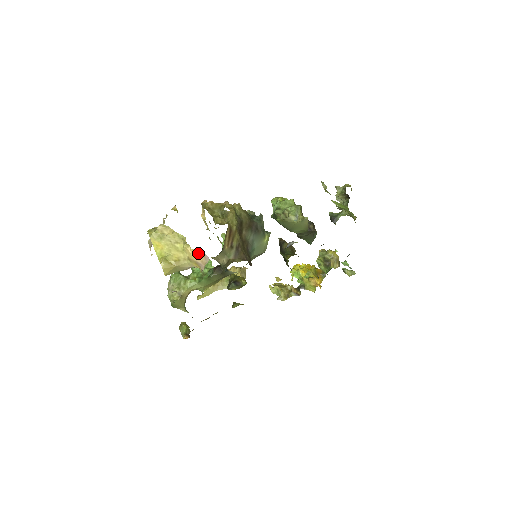
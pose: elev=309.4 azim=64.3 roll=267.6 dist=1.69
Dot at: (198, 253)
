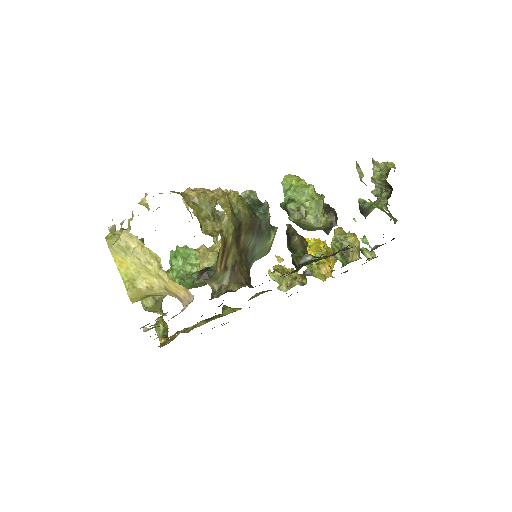
Dot at: (179, 286)
